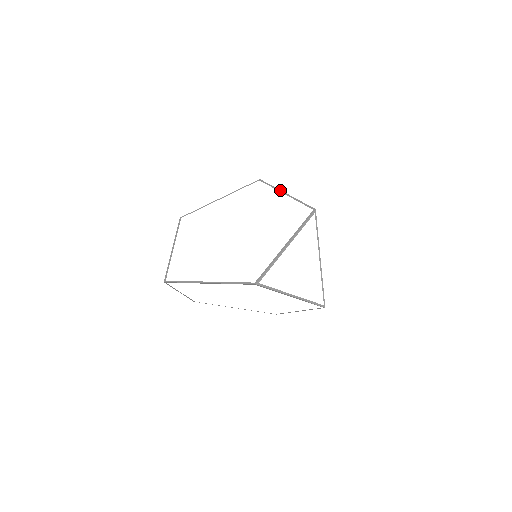
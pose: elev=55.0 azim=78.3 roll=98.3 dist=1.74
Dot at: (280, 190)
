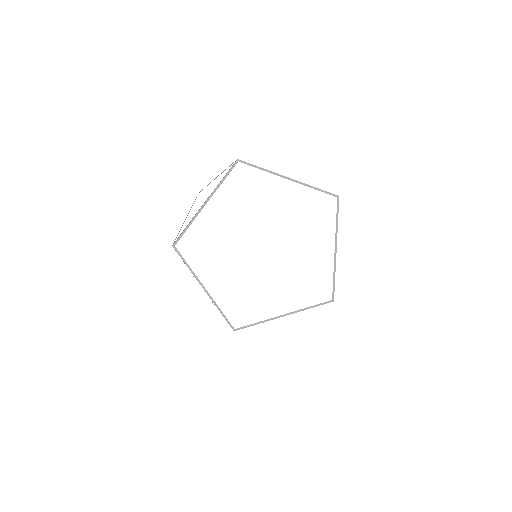
Dot at: occluded
